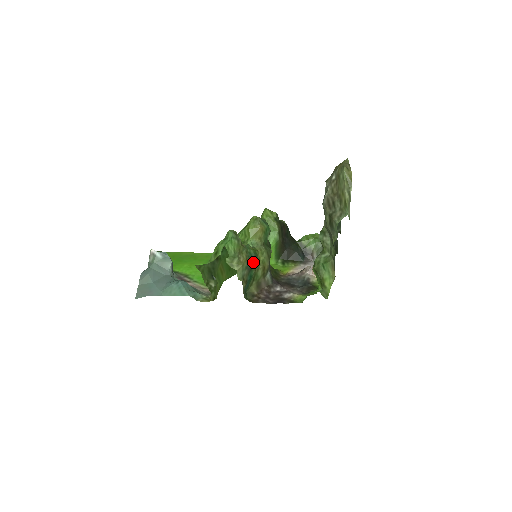
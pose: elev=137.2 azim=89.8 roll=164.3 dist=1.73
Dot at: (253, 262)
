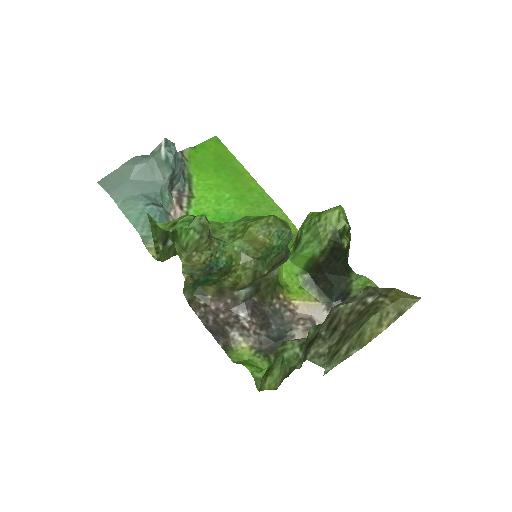
Dot at: (218, 270)
